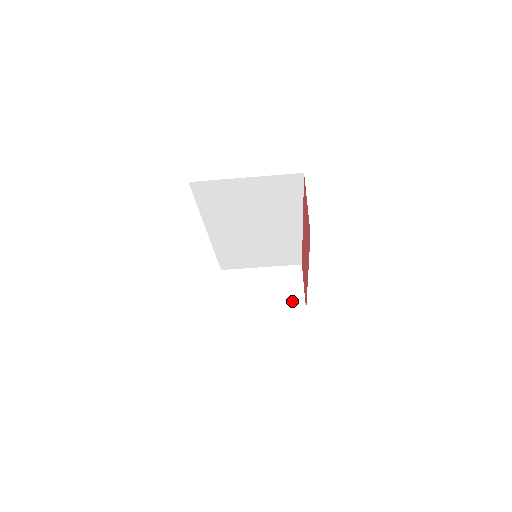
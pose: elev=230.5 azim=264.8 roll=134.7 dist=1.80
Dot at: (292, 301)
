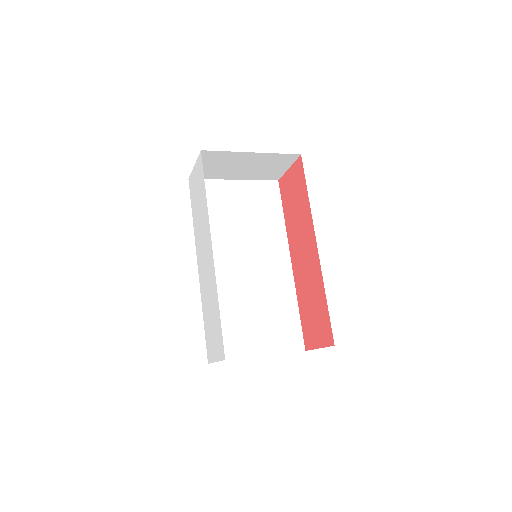
Dot at: (269, 175)
